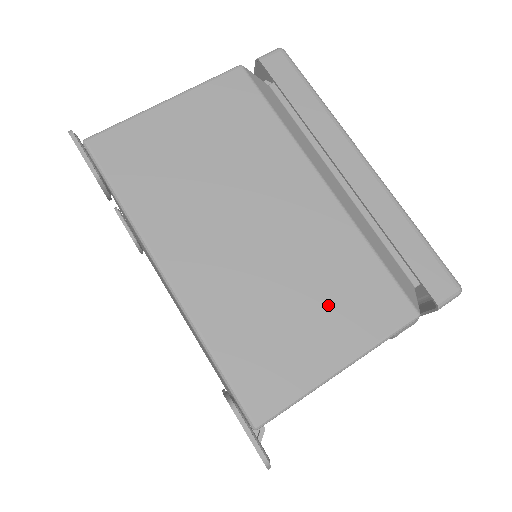
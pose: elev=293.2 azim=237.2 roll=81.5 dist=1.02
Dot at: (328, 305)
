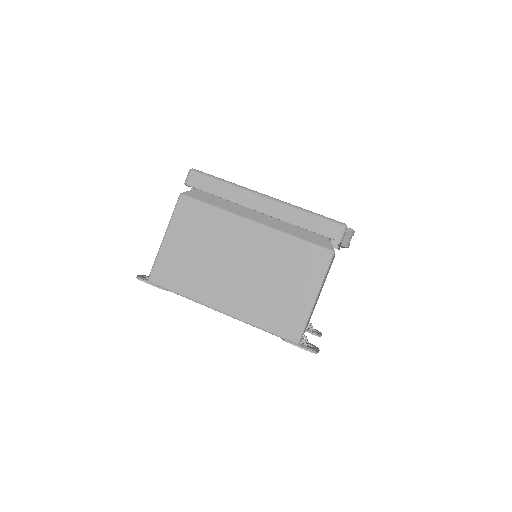
Dot at: (293, 276)
